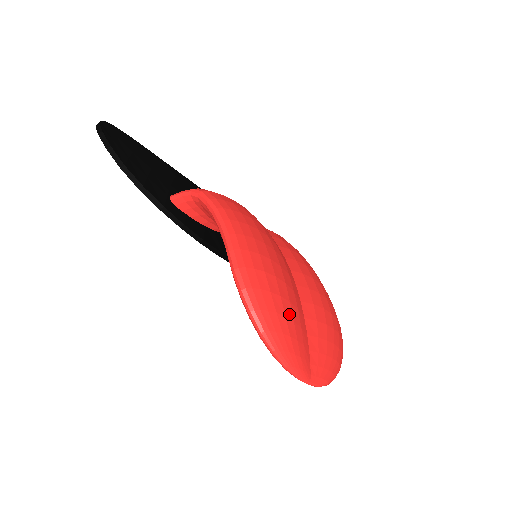
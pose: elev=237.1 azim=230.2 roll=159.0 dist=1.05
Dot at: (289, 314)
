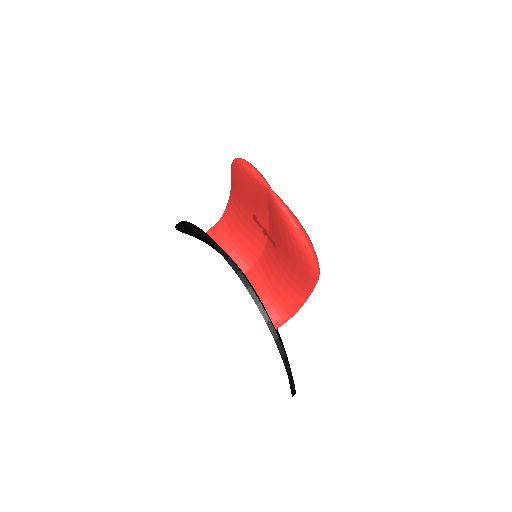
Dot at: occluded
